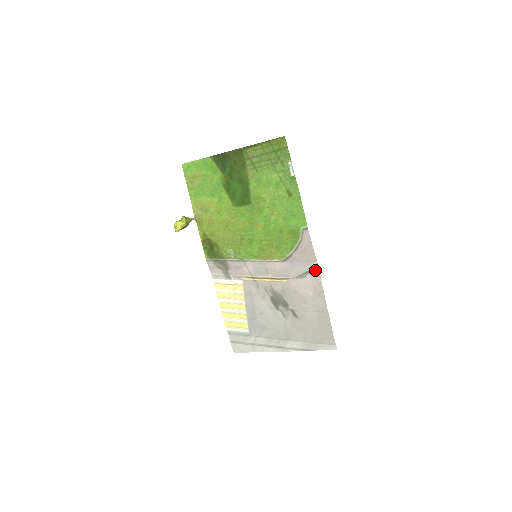
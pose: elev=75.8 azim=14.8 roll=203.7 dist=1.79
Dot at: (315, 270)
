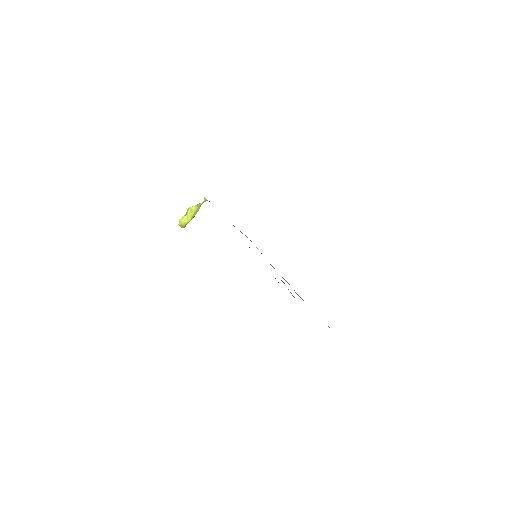
Dot at: occluded
